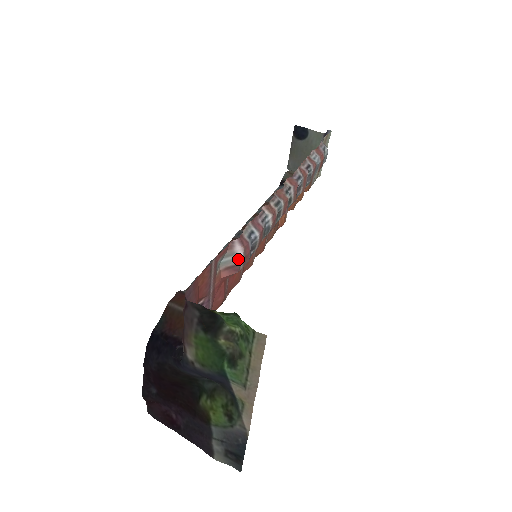
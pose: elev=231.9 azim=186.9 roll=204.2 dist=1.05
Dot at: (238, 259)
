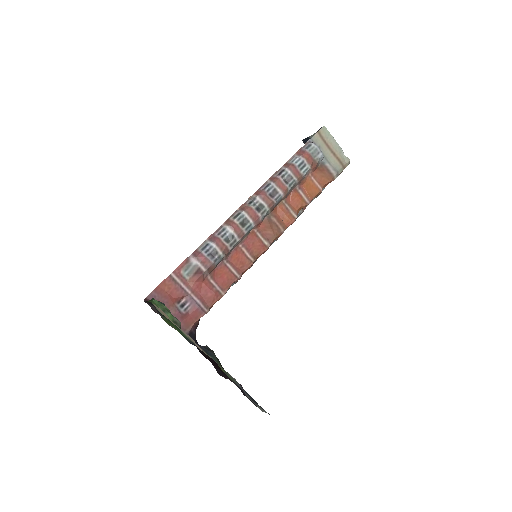
Dot at: (196, 266)
